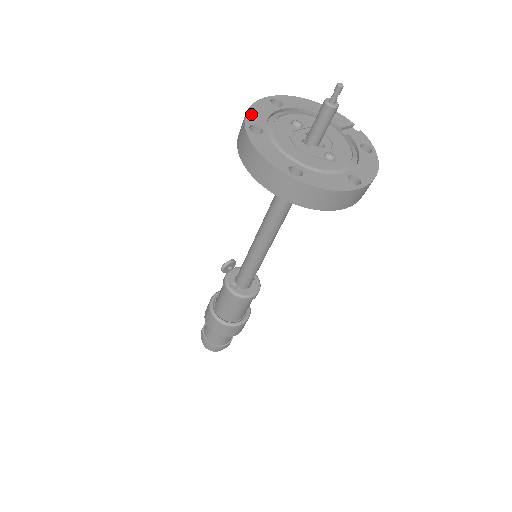
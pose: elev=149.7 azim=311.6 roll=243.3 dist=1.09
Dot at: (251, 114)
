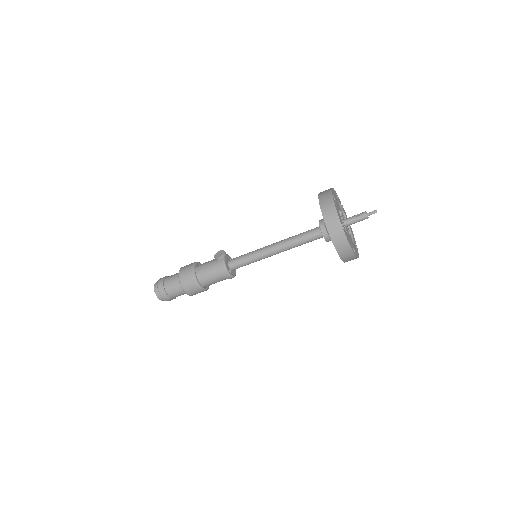
Dot at: occluded
